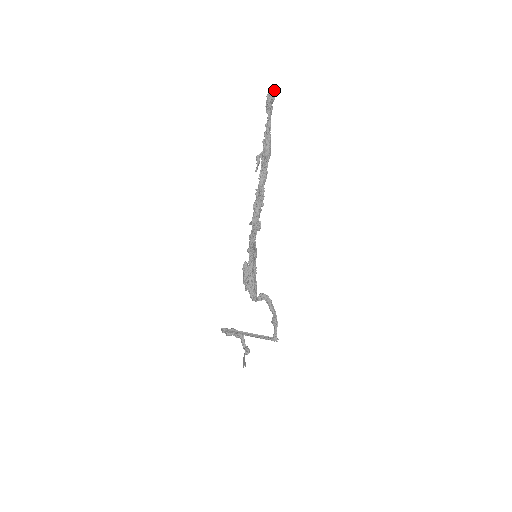
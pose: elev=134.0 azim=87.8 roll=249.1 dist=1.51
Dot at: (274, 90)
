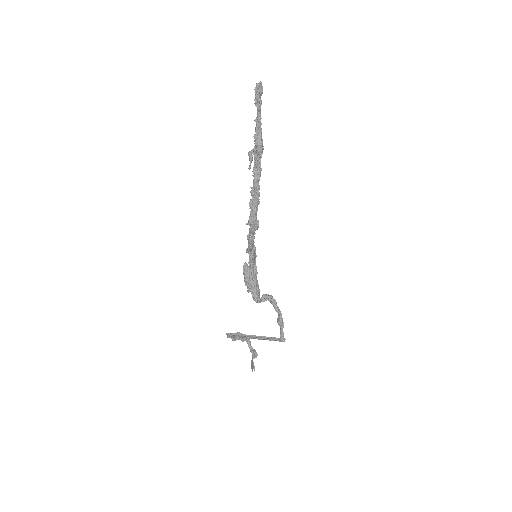
Dot at: (261, 82)
